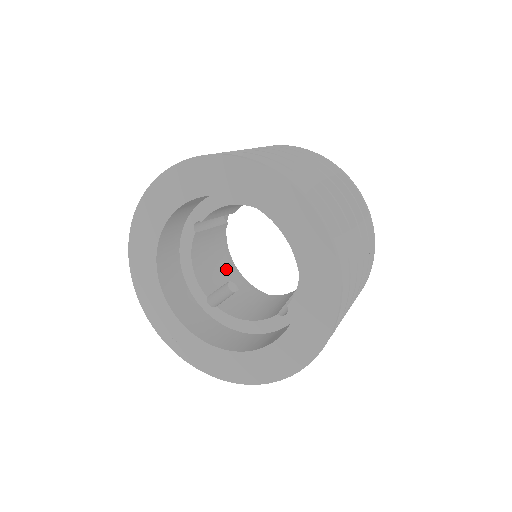
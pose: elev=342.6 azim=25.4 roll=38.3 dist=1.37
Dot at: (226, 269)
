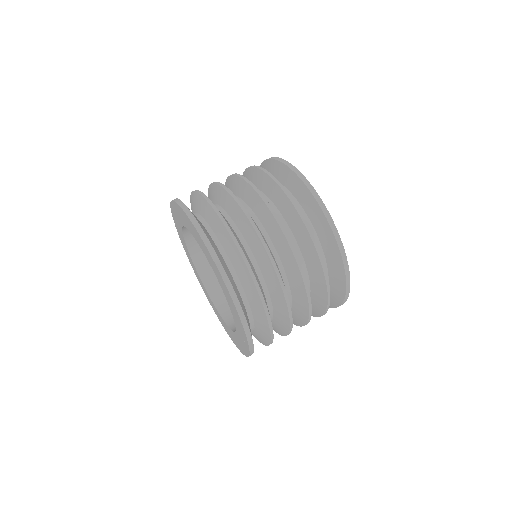
Dot at: occluded
